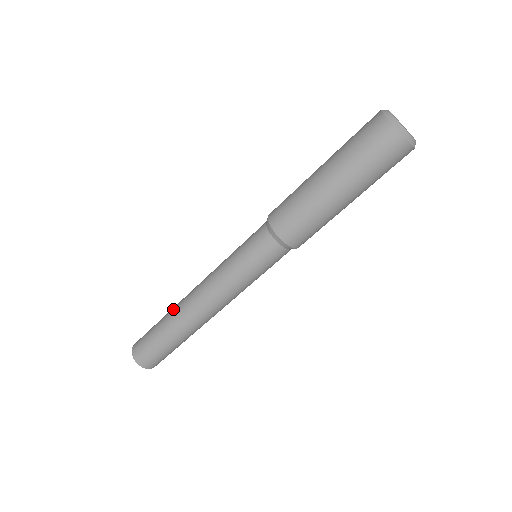
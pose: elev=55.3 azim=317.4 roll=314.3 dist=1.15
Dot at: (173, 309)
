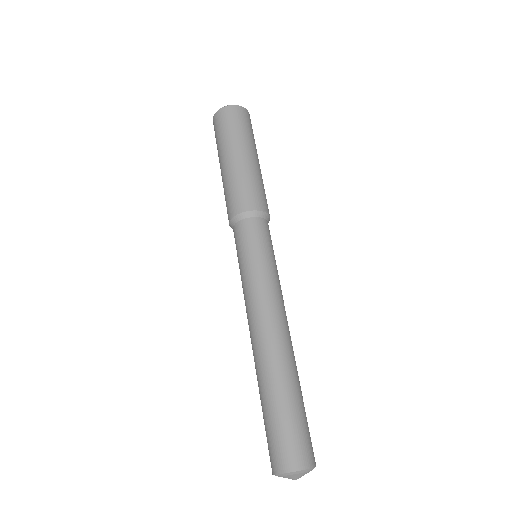
Dot at: (257, 373)
